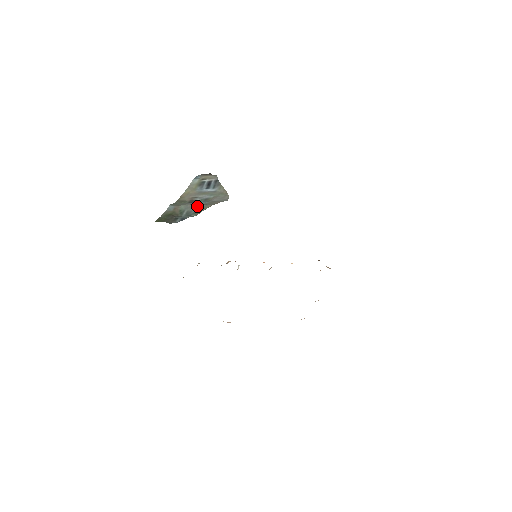
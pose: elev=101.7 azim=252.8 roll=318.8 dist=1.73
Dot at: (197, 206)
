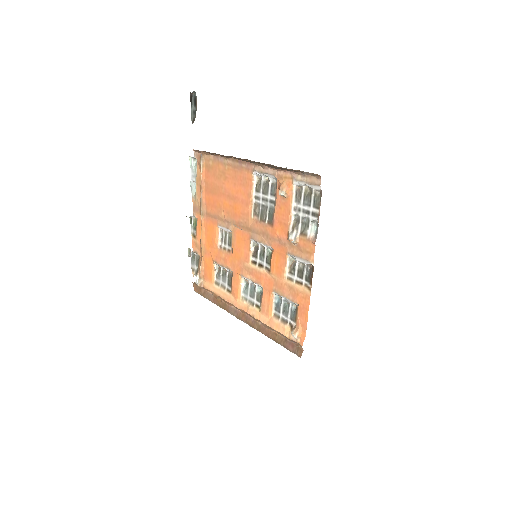
Dot at: occluded
